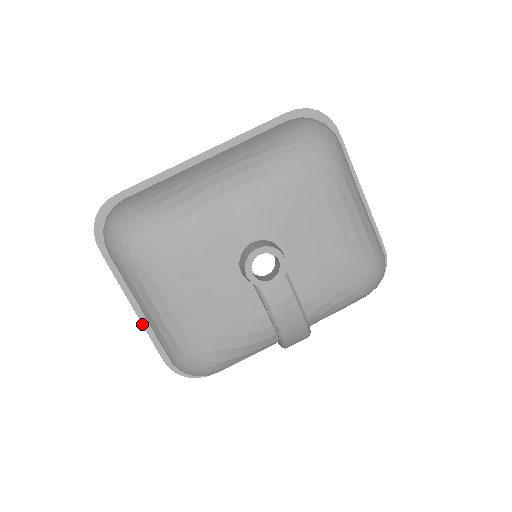
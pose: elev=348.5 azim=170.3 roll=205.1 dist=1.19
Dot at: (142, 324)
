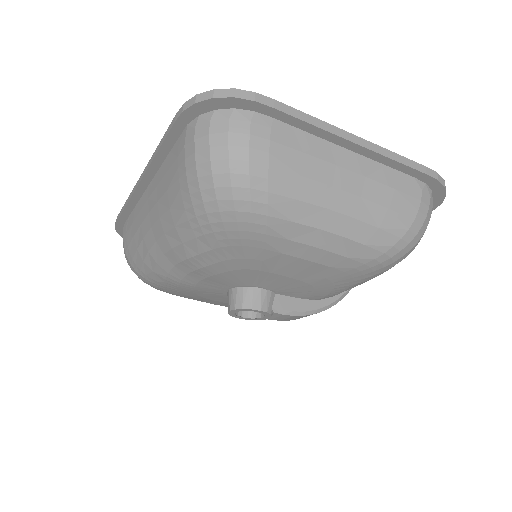
Dot at: occluded
